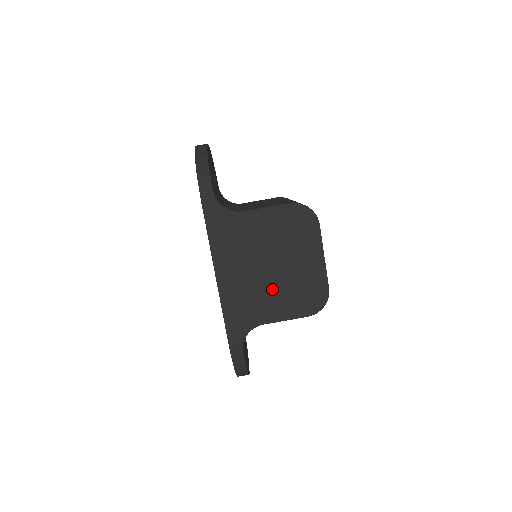
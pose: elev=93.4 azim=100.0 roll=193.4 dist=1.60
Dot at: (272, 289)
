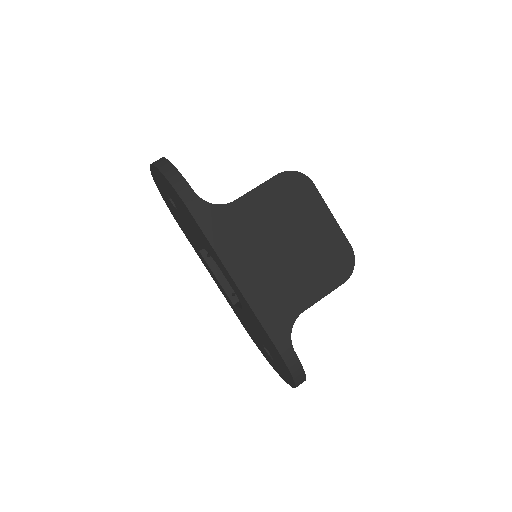
Dot at: (296, 270)
